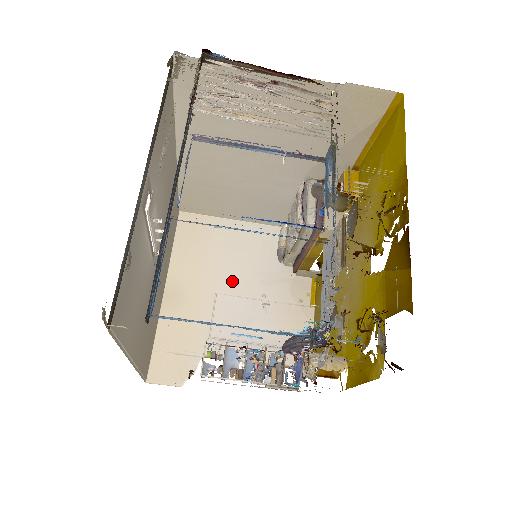
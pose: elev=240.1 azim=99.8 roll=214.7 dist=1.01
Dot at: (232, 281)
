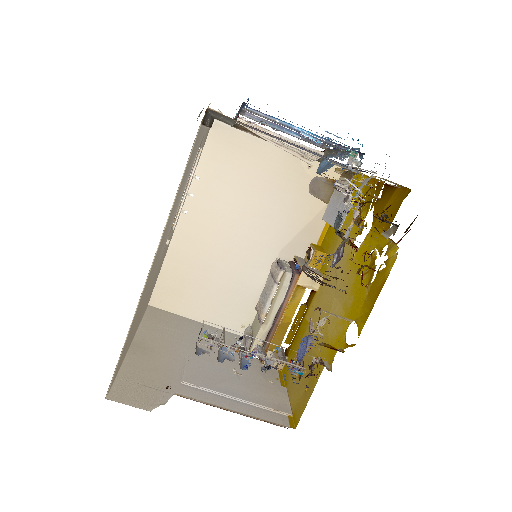
Dot at: occluded
